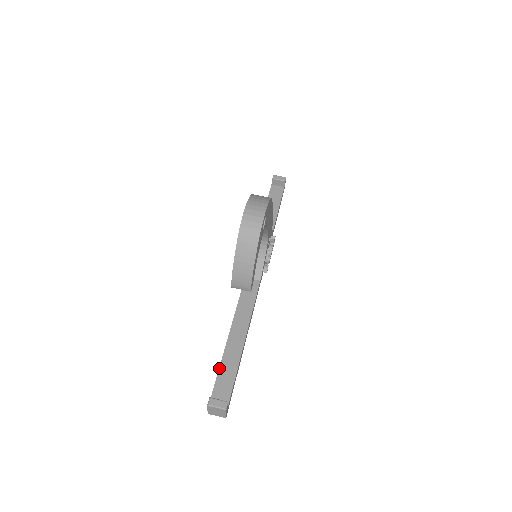
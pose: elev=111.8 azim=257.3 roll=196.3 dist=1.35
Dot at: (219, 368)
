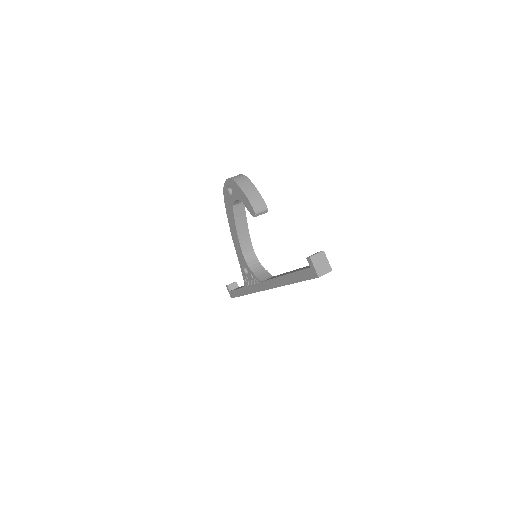
Dot at: (297, 271)
